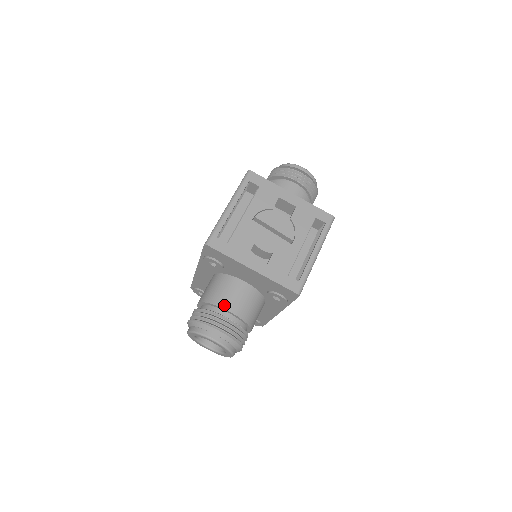
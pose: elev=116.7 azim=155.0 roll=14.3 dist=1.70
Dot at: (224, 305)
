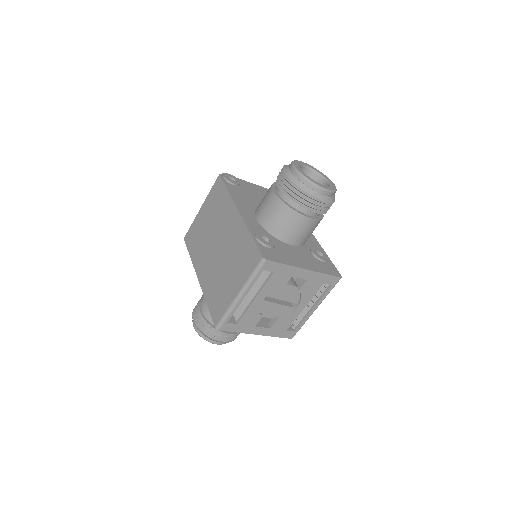
Dot at: occluded
